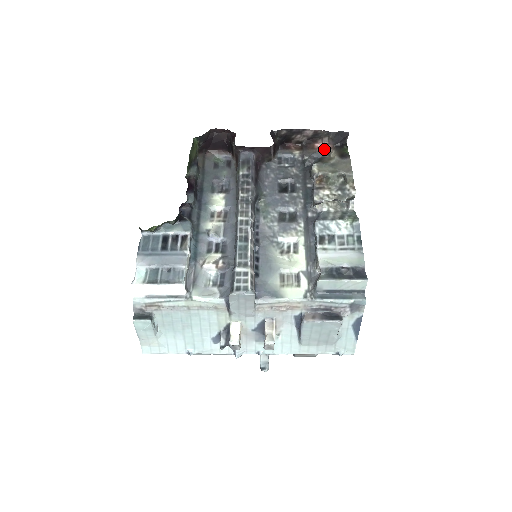
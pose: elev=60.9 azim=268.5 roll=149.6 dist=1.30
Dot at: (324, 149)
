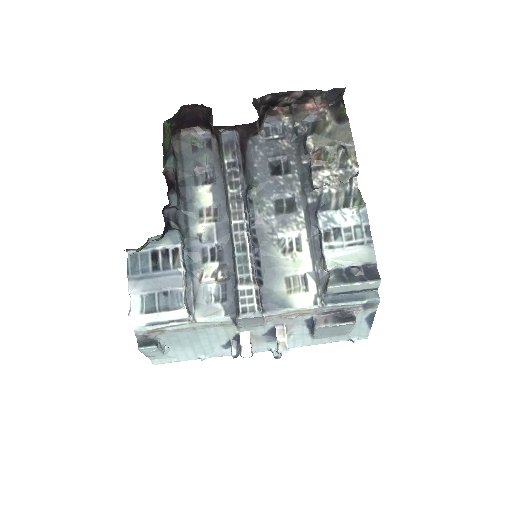
Dot at: (317, 109)
